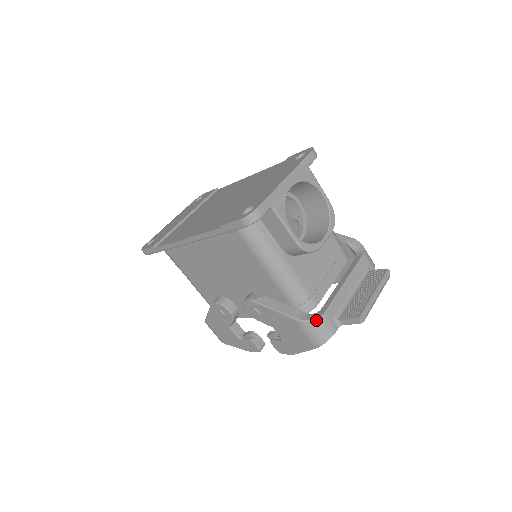
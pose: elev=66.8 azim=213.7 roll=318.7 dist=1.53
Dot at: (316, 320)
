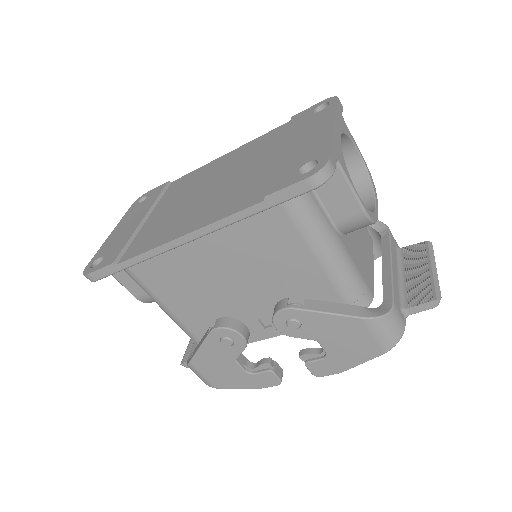
Dot at: (389, 313)
